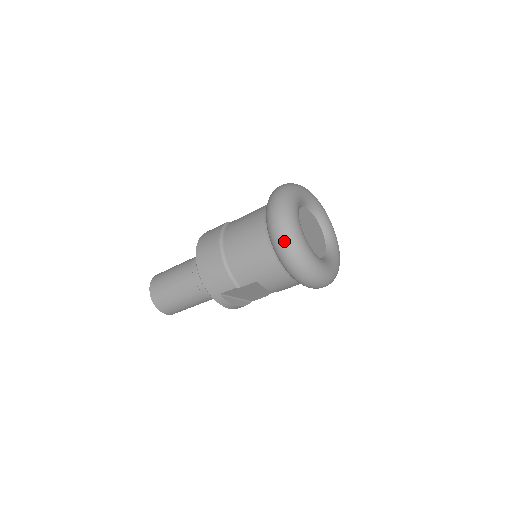
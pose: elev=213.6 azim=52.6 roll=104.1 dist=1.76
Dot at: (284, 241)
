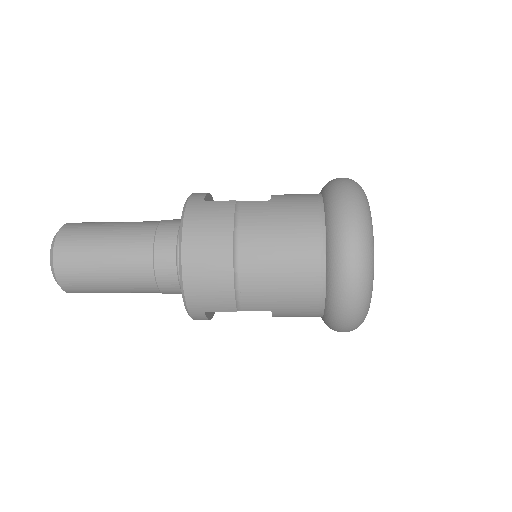
Dot at: (357, 290)
